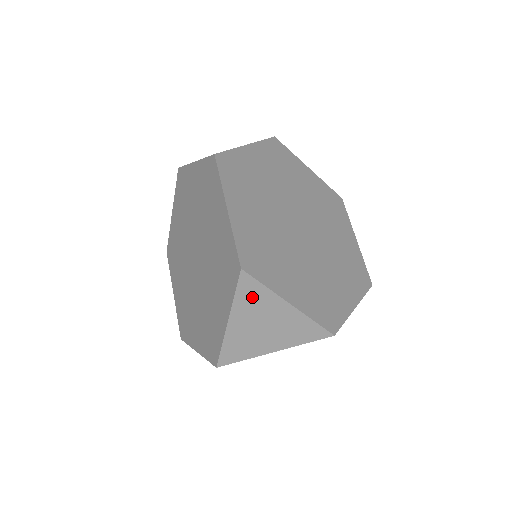
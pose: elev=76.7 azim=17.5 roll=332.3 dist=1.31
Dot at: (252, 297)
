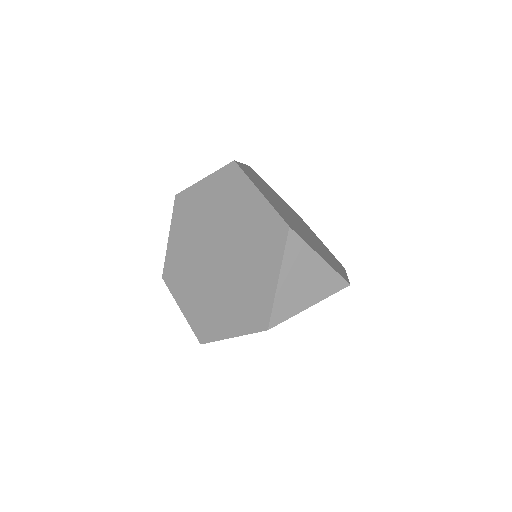
Dot at: (296, 253)
